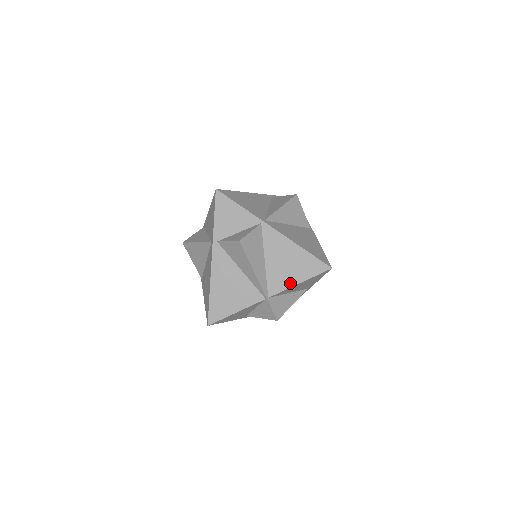
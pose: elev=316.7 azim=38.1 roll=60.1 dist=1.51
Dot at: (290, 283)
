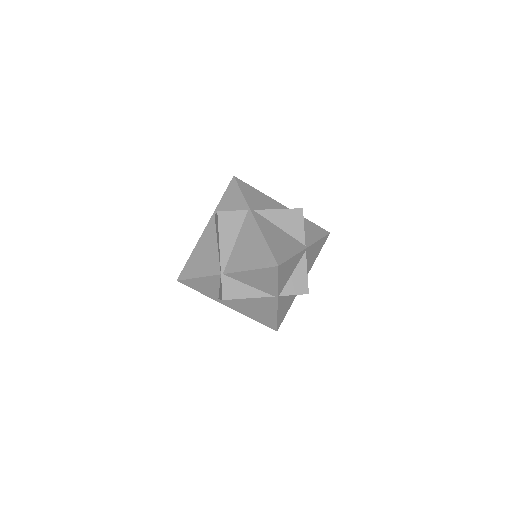
Dot at: (243, 267)
